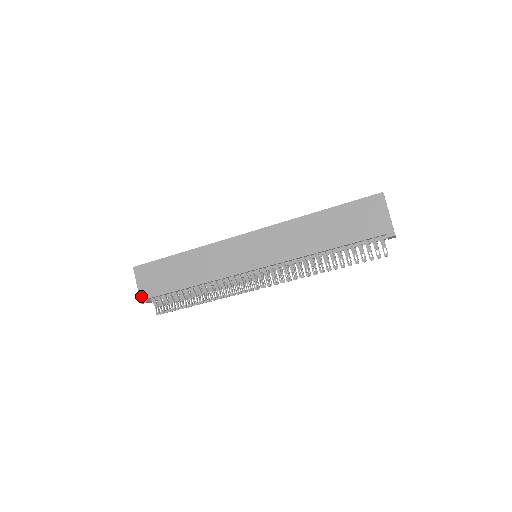
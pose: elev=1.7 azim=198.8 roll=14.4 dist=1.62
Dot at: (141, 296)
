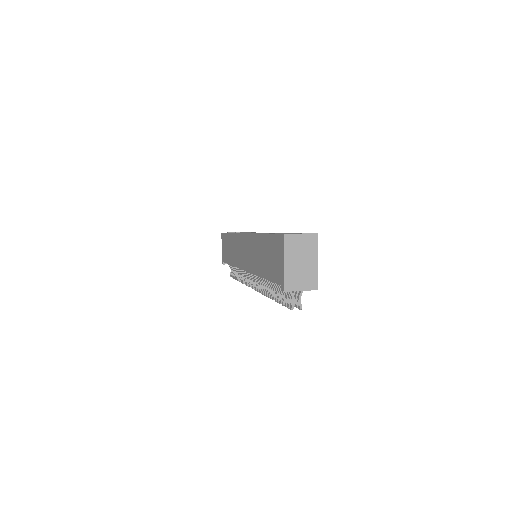
Dot at: (222, 258)
